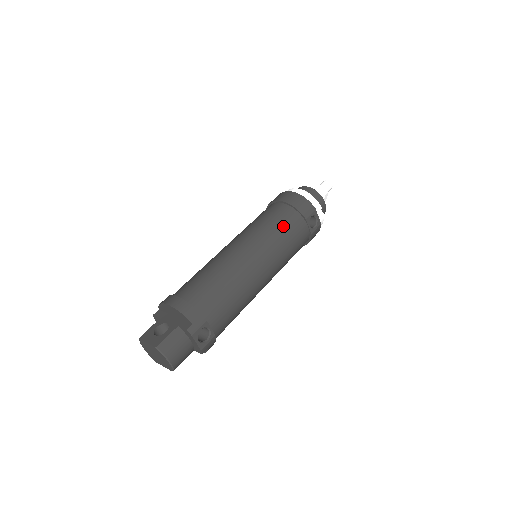
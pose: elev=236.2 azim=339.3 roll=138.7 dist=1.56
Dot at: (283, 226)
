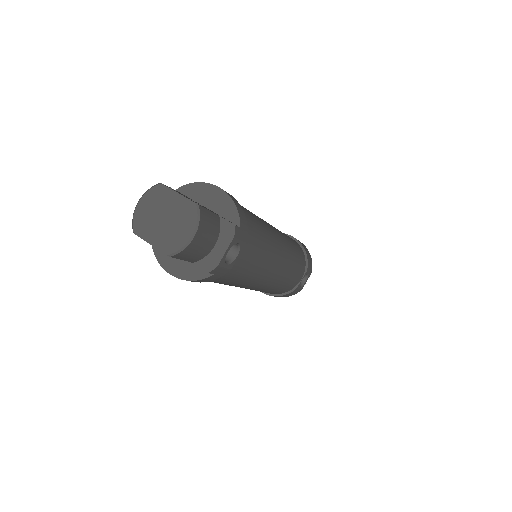
Dot at: (298, 254)
